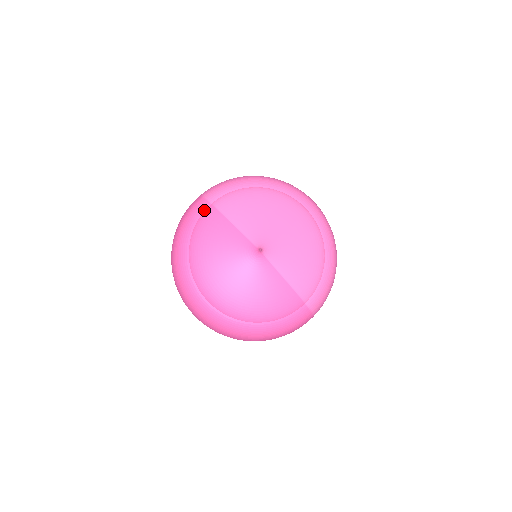
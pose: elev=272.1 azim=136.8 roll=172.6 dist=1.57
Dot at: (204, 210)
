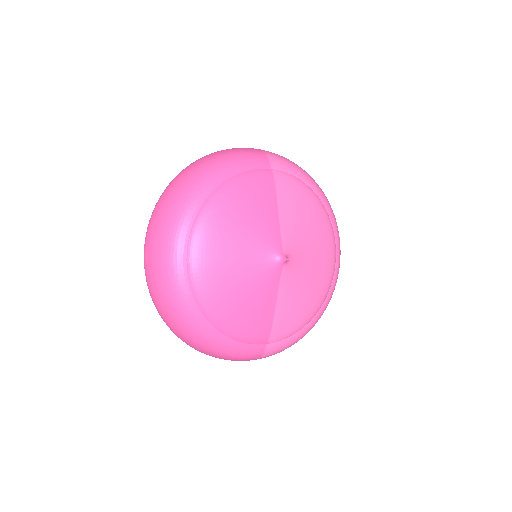
Dot at: (261, 167)
